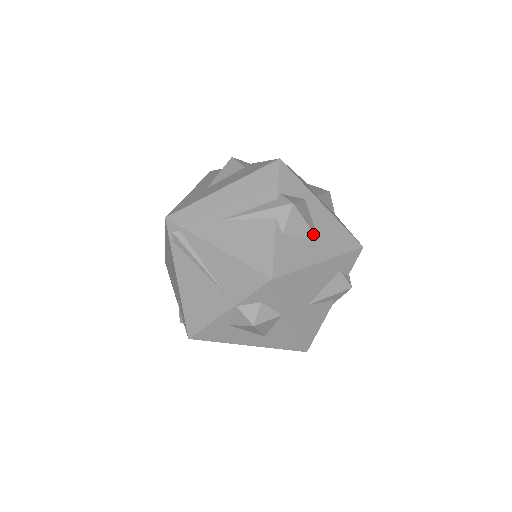
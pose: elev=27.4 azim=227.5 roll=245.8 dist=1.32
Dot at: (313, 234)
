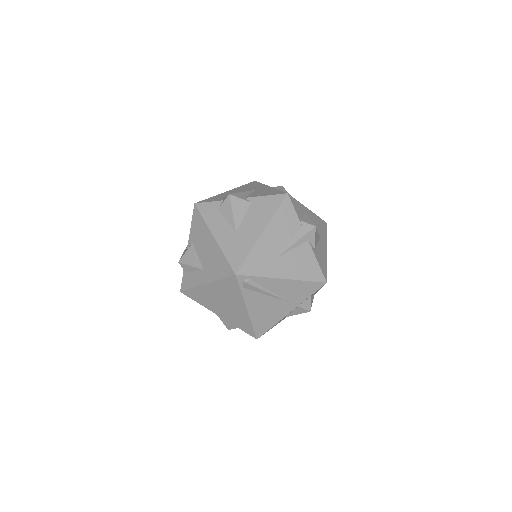
Dot at: (319, 236)
